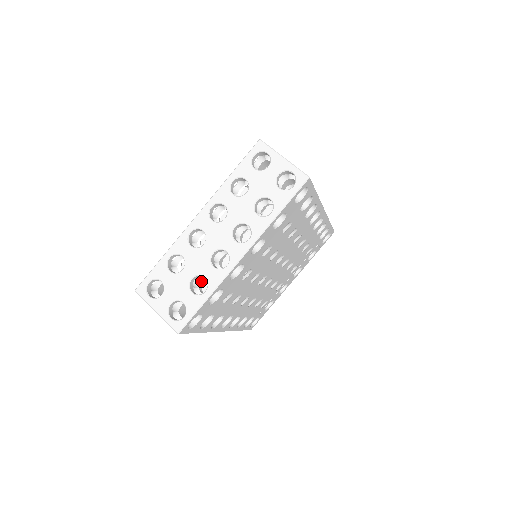
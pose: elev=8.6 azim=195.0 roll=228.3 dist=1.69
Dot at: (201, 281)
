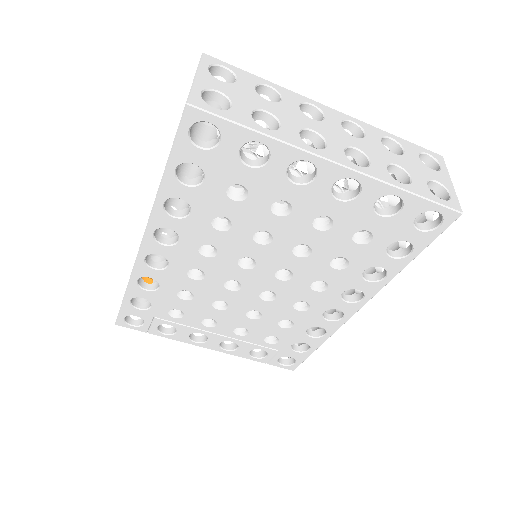
Dot at: (252, 142)
